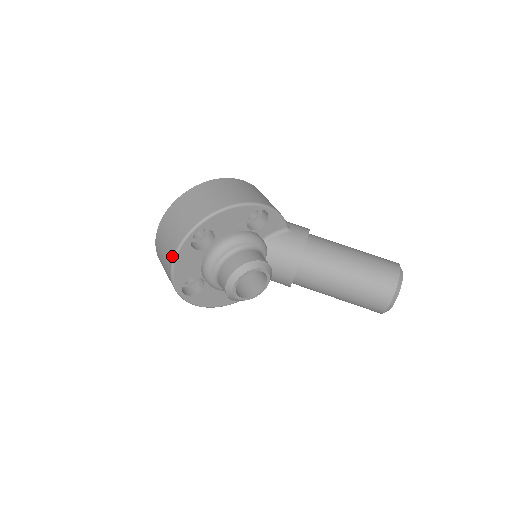
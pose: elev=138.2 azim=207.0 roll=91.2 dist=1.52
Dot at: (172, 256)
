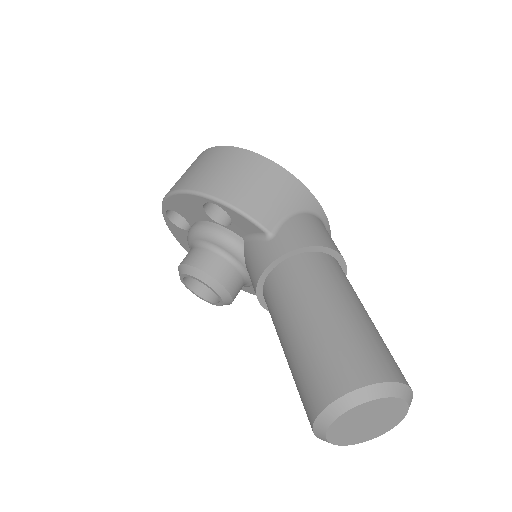
Dot at: occluded
